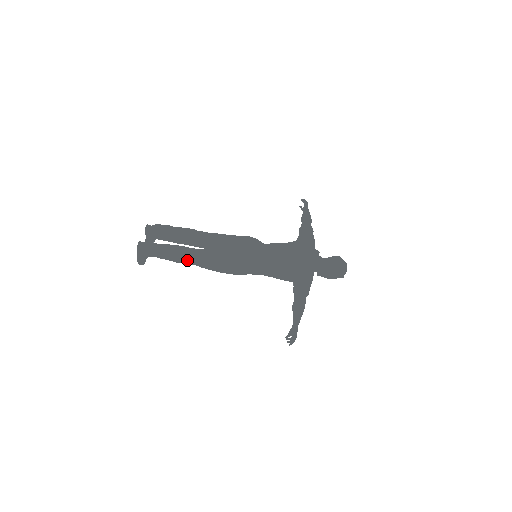
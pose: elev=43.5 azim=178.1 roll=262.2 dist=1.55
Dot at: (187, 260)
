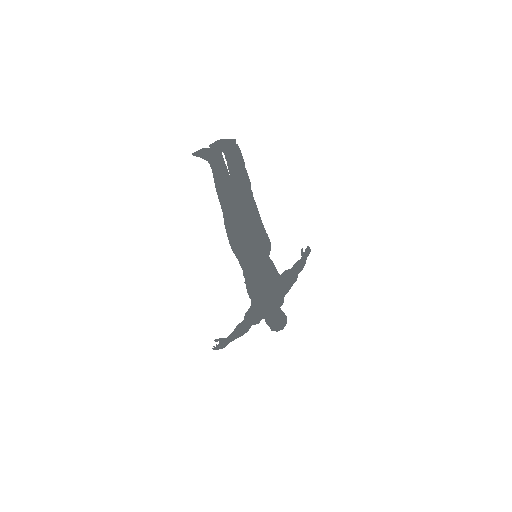
Dot at: (226, 205)
